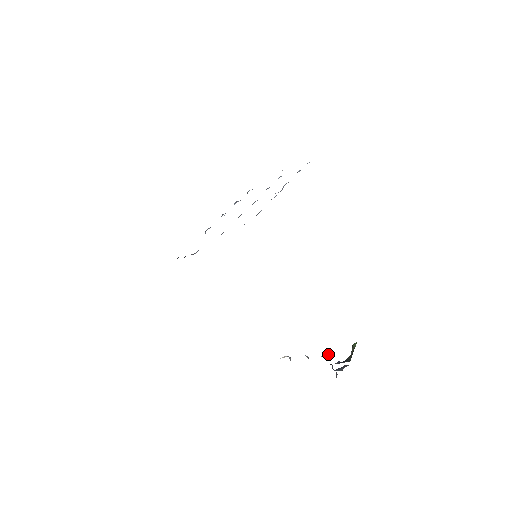
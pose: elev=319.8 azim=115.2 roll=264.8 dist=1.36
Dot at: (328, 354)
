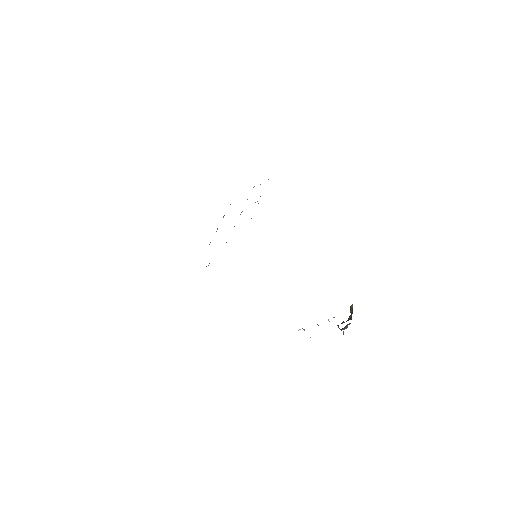
Dot at: occluded
